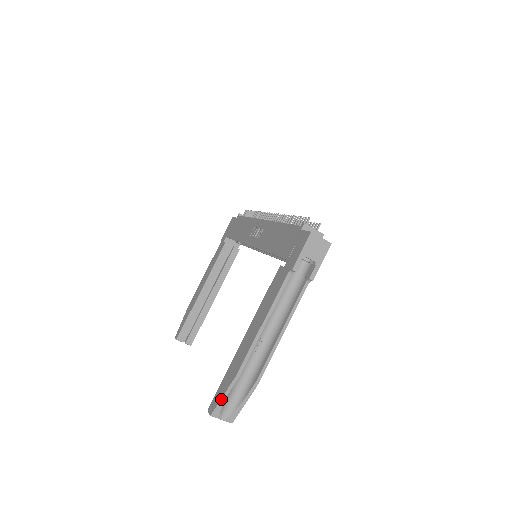
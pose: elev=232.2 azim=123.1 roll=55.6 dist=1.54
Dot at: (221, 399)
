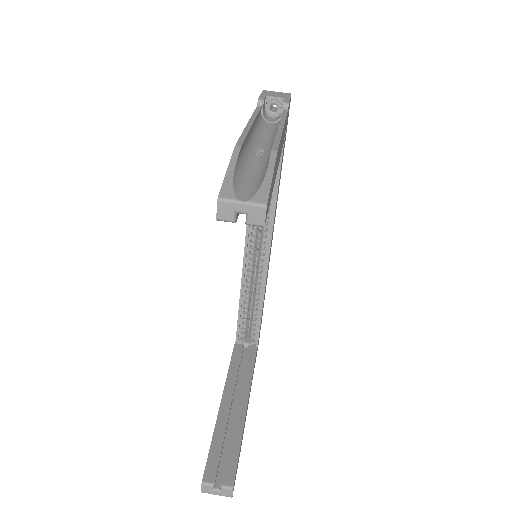
Dot at: (226, 175)
